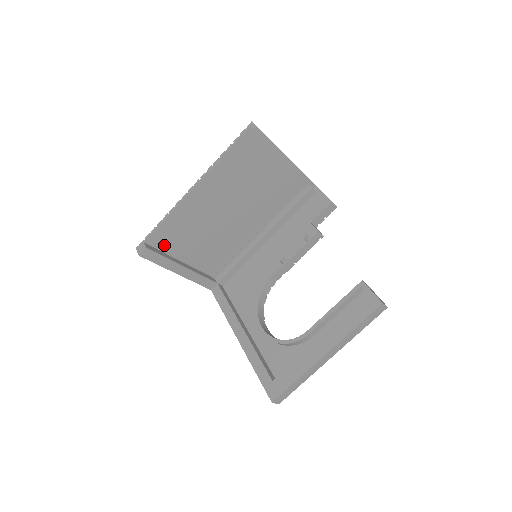
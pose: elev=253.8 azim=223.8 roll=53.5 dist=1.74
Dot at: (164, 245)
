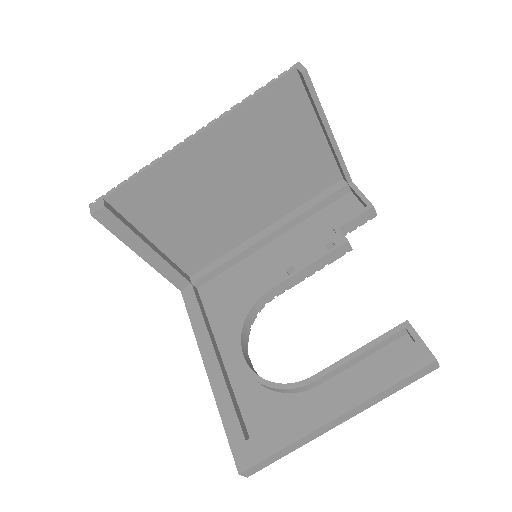
Dot at: (131, 211)
